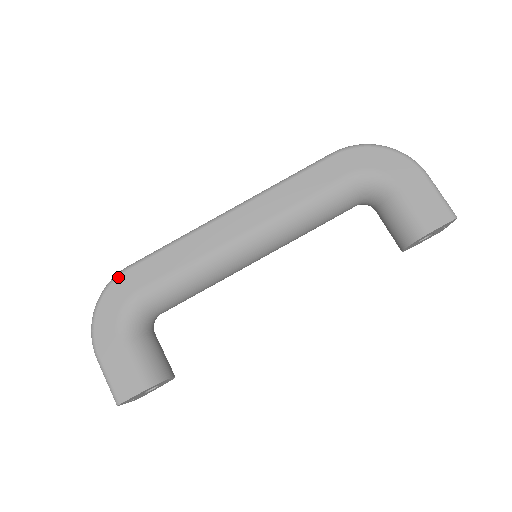
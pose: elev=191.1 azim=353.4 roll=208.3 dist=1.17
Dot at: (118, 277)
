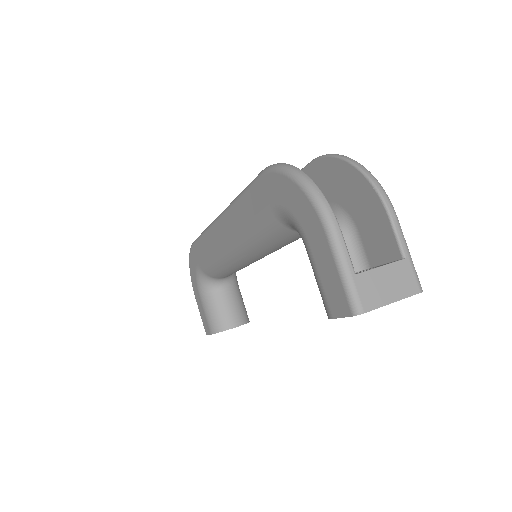
Dot at: (191, 249)
